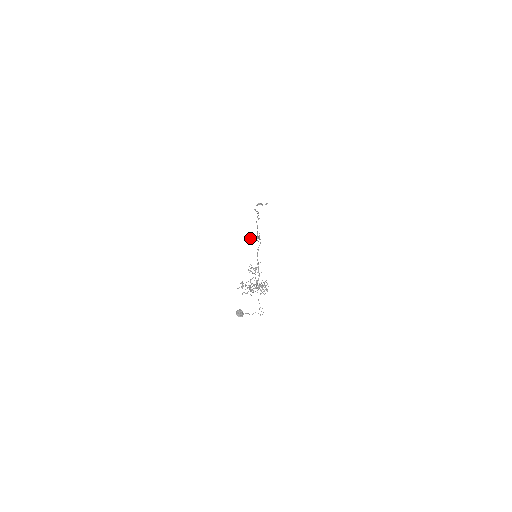
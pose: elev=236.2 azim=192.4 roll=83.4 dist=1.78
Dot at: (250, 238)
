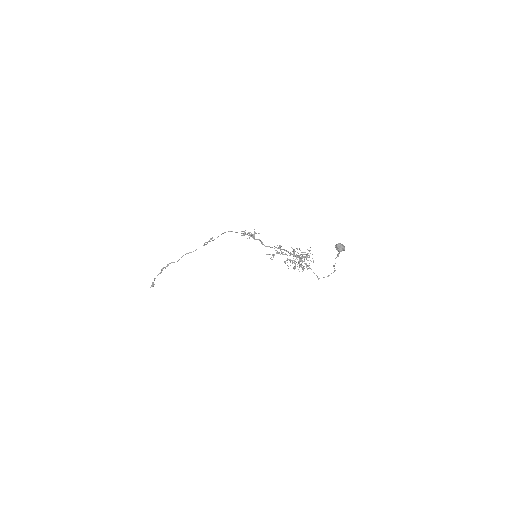
Dot at: (249, 232)
